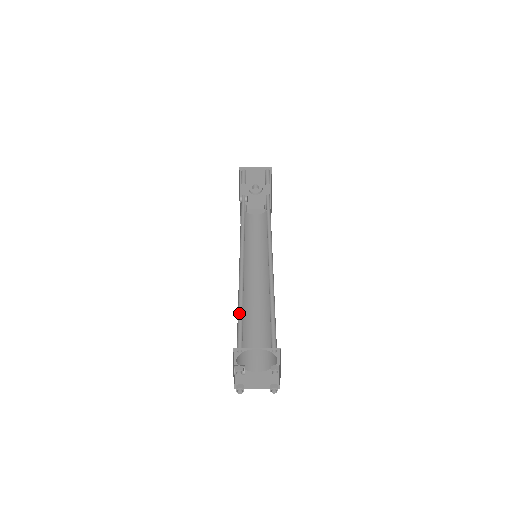
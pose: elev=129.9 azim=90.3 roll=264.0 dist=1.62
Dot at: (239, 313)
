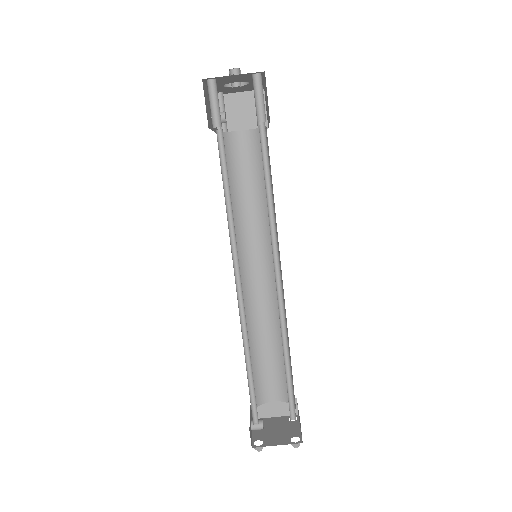
Dot at: (248, 374)
